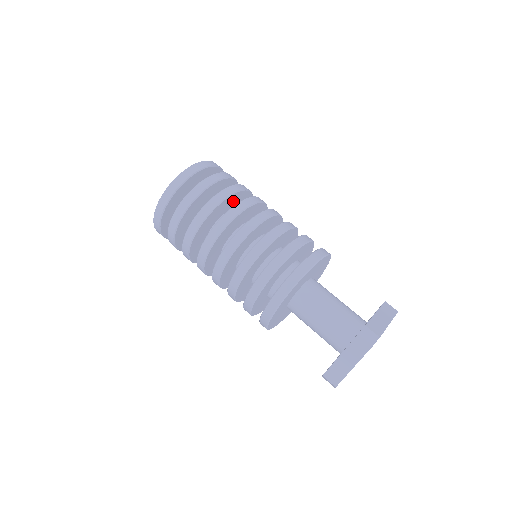
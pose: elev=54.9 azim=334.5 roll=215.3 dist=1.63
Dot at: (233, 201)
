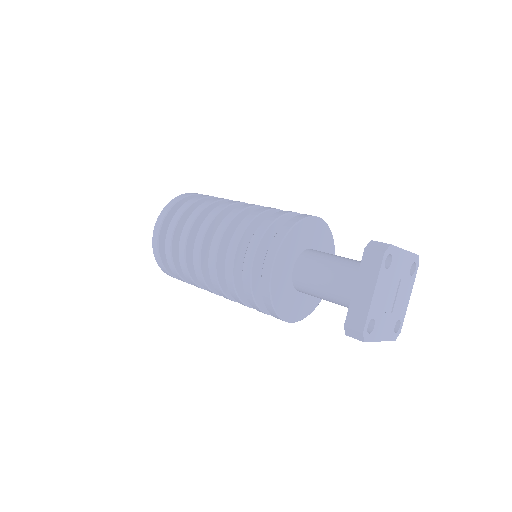
Dot at: occluded
